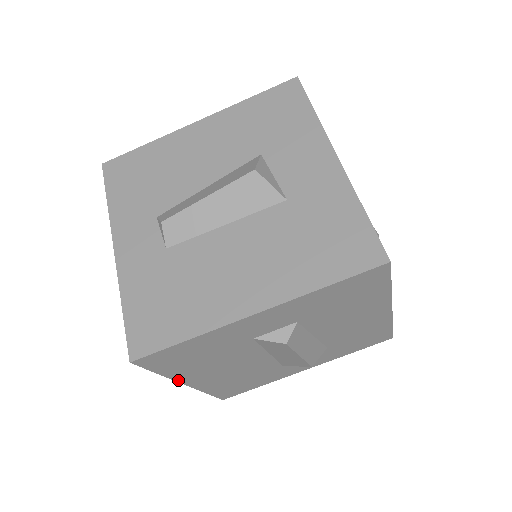
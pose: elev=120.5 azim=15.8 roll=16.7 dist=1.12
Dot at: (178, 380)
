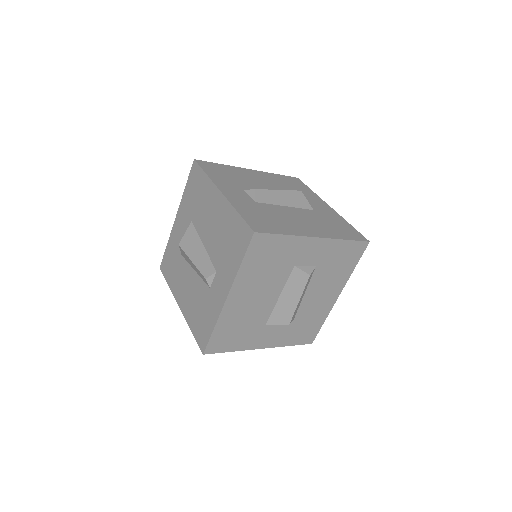
Dot at: (233, 285)
